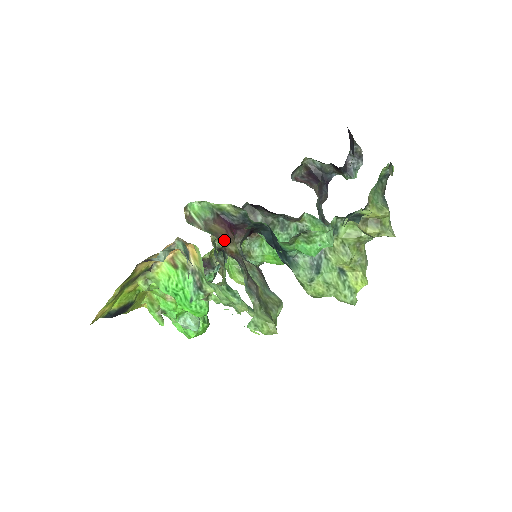
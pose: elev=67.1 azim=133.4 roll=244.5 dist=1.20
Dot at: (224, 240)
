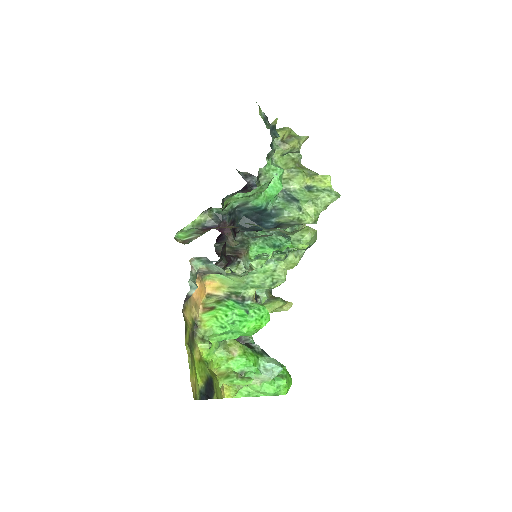
Dot at: occluded
